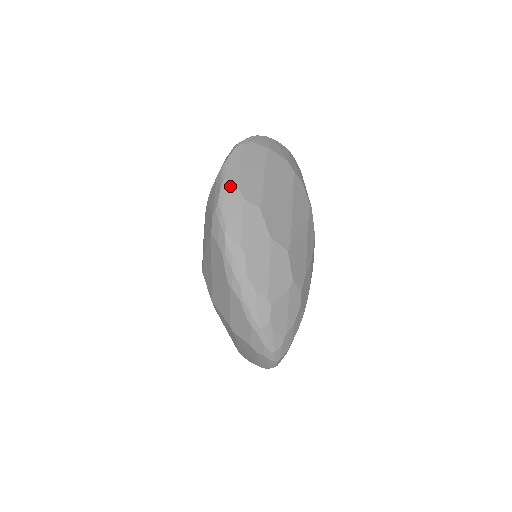
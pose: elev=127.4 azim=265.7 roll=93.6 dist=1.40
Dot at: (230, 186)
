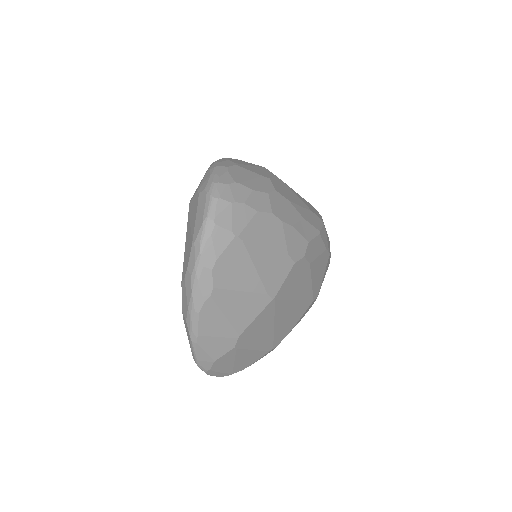
Dot at: occluded
